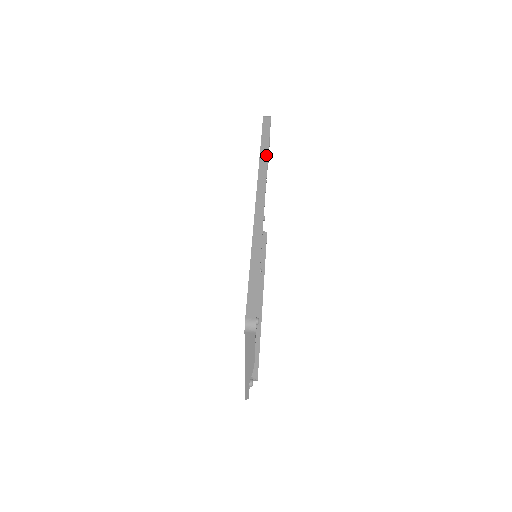
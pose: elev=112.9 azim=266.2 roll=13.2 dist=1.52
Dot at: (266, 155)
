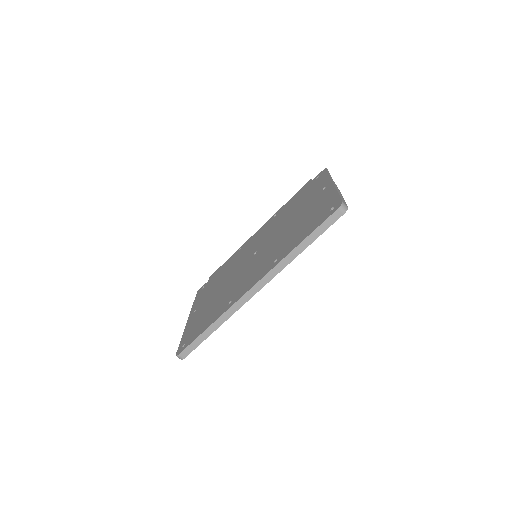
Dot at: (298, 254)
